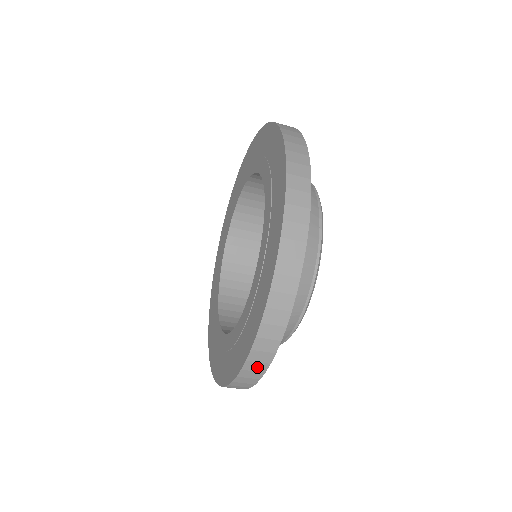
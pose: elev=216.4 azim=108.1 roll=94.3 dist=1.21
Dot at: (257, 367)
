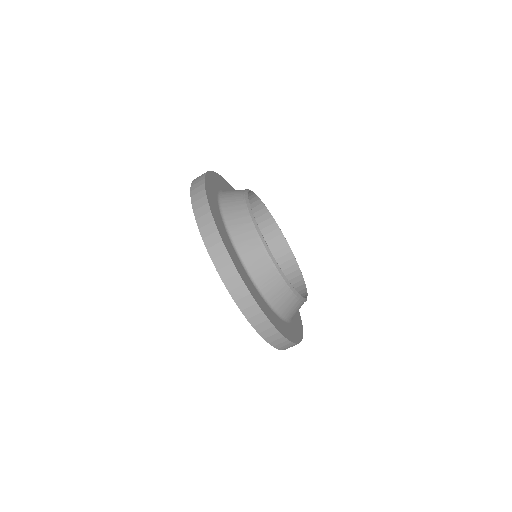
Dot at: (280, 341)
